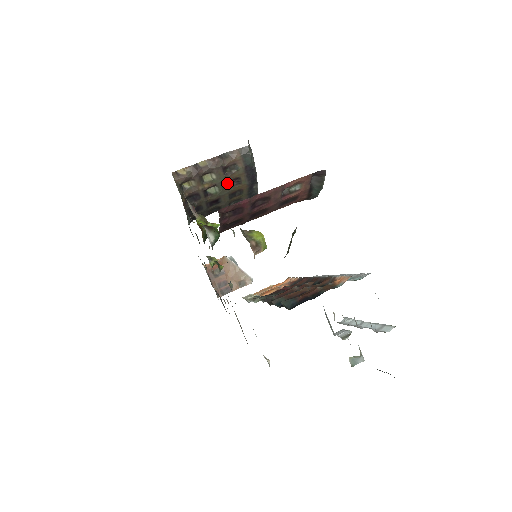
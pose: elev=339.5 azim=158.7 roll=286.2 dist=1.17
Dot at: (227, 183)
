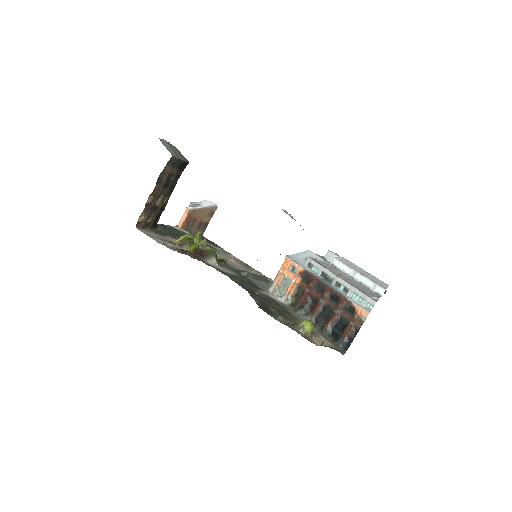
Dot at: (171, 188)
